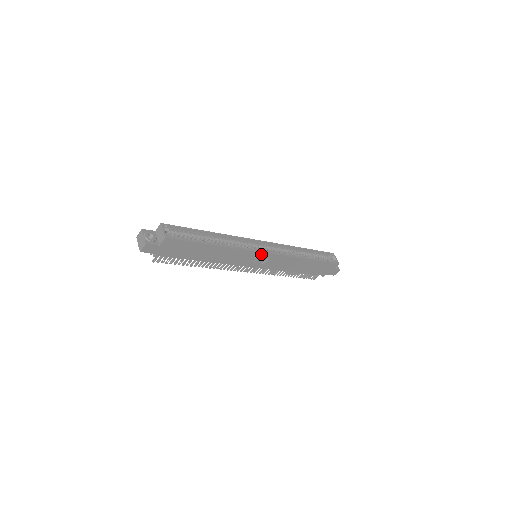
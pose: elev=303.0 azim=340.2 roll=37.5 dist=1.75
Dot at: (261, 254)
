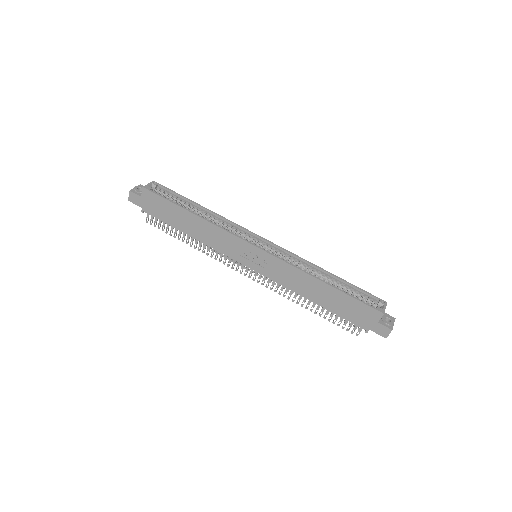
Dot at: (250, 246)
